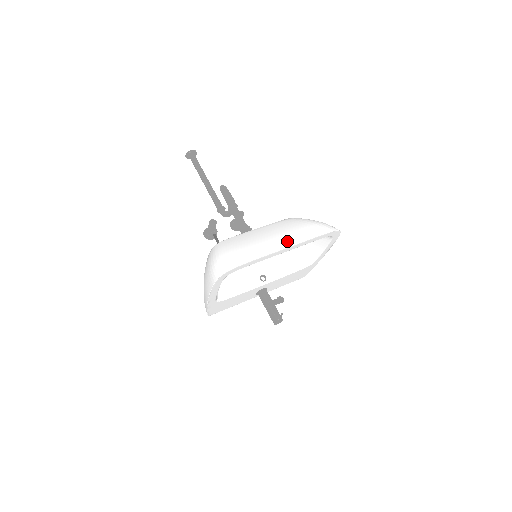
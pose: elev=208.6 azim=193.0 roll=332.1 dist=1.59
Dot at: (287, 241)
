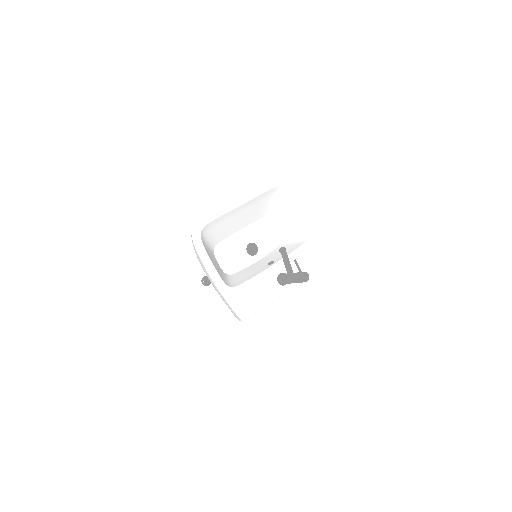
Dot at: occluded
